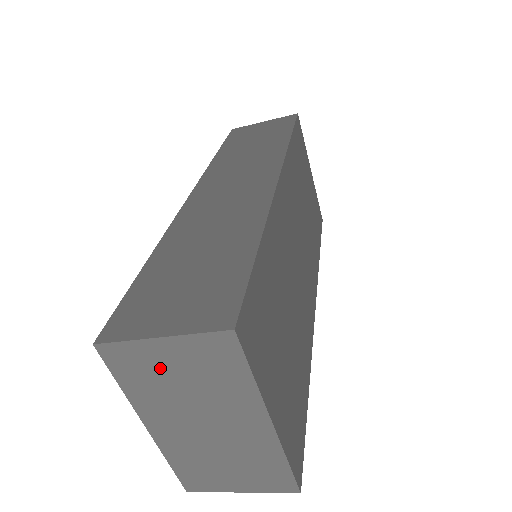
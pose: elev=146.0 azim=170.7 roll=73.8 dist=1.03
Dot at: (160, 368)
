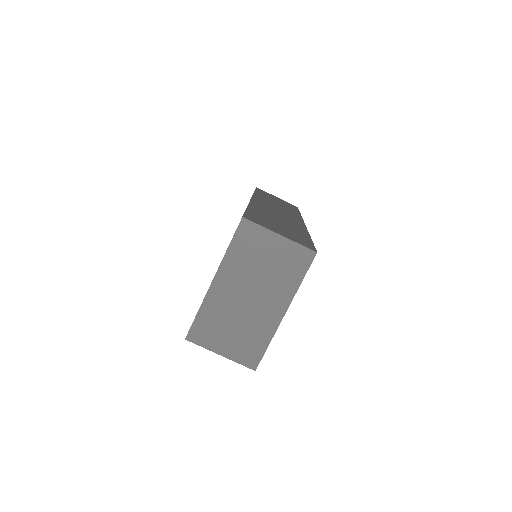
Dot at: (262, 250)
